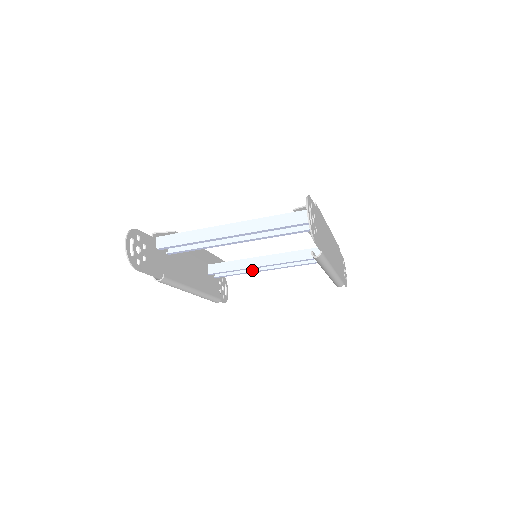
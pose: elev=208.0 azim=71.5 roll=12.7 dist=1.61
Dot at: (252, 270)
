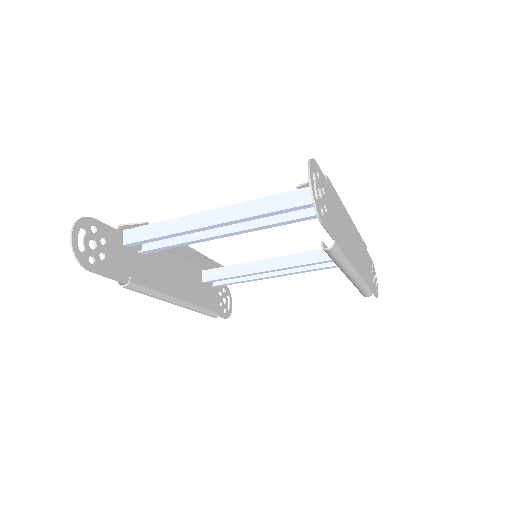
Dot at: (257, 277)
